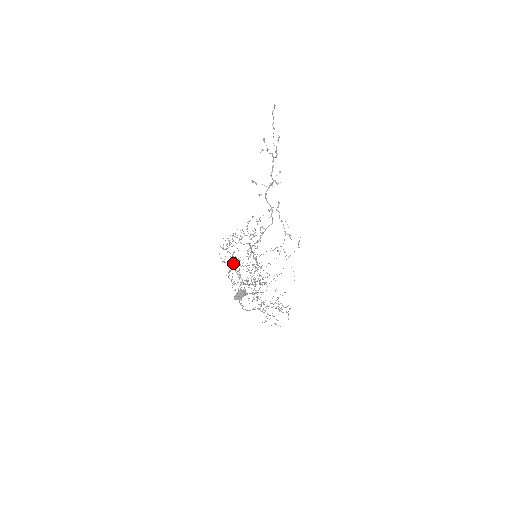
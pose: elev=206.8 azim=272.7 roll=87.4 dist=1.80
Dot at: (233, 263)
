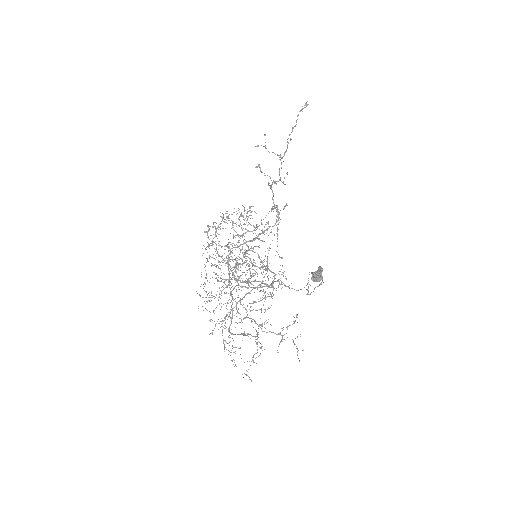
Dot at: (247, 246)
